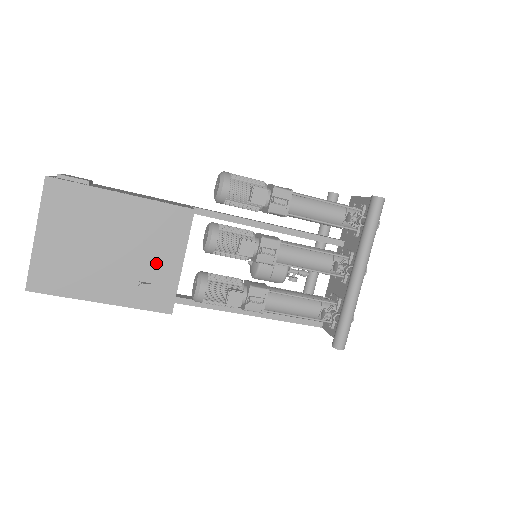
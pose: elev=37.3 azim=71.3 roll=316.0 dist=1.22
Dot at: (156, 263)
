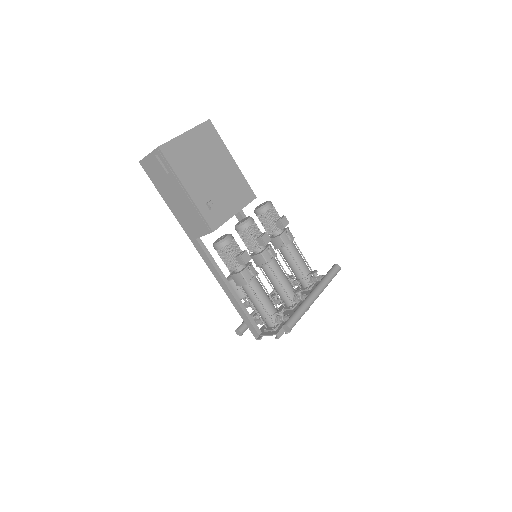
Dot at: (225, 201)
